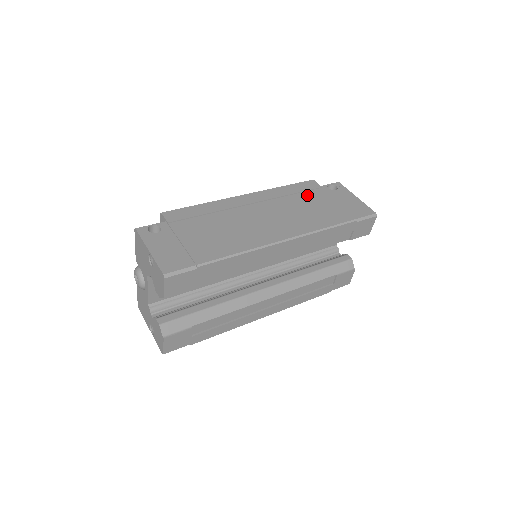
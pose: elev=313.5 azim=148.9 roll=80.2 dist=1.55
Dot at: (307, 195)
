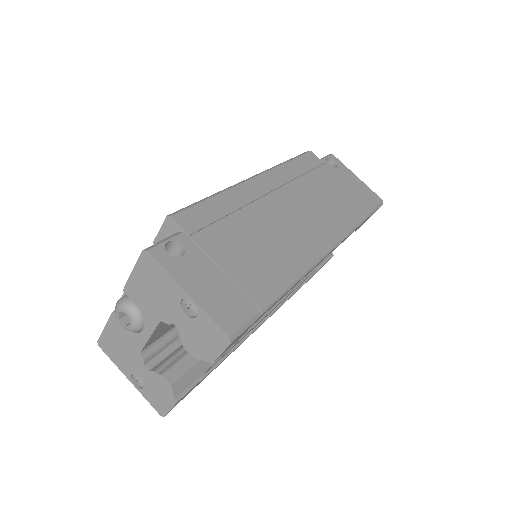
Dot at: (316, 176)
